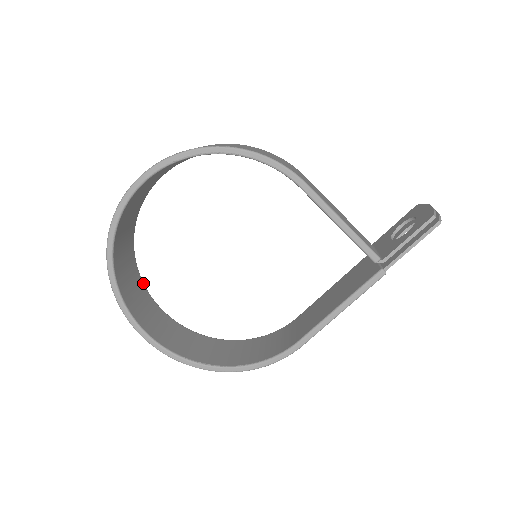
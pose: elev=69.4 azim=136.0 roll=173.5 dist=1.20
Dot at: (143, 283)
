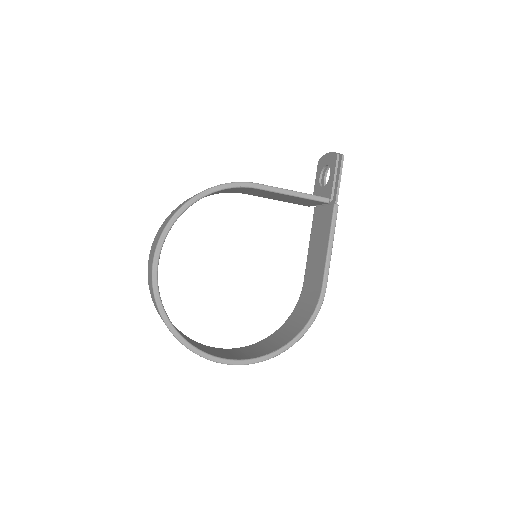
Dot at: (191, 339)
